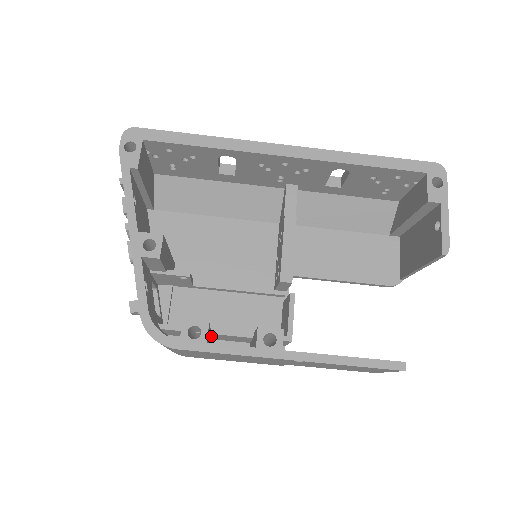
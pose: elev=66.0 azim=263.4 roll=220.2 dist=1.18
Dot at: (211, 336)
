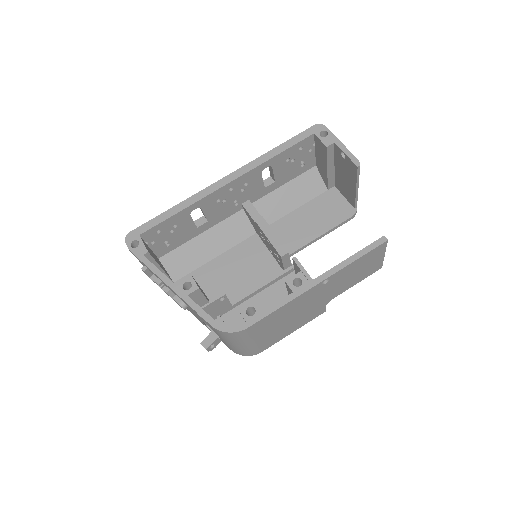
Dot at: occluded
